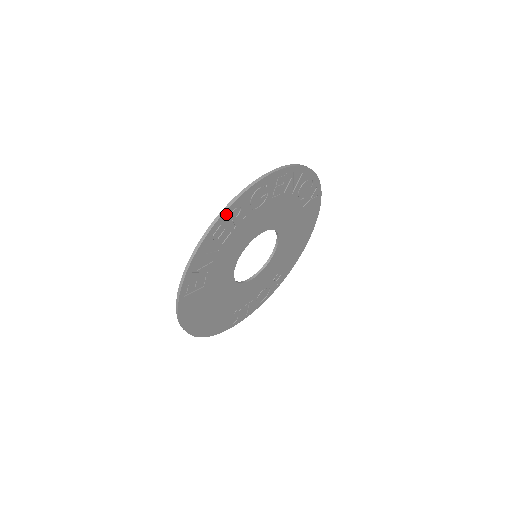
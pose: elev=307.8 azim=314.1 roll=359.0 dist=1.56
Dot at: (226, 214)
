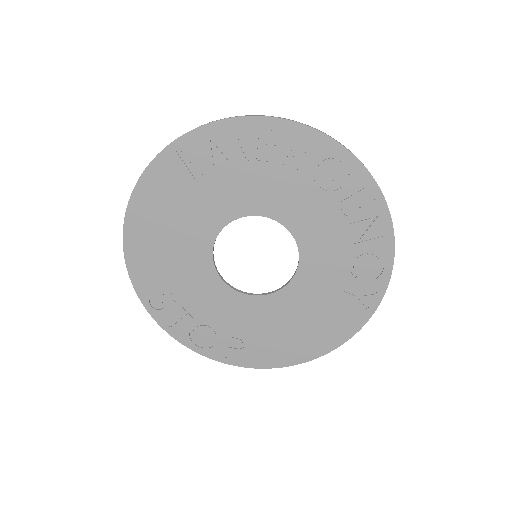
Dot at: (295, 128)
